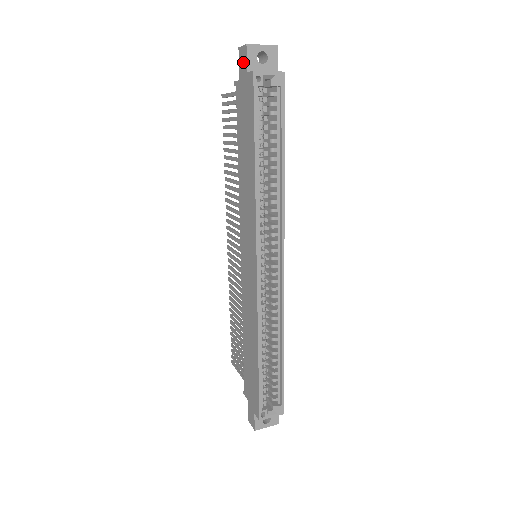
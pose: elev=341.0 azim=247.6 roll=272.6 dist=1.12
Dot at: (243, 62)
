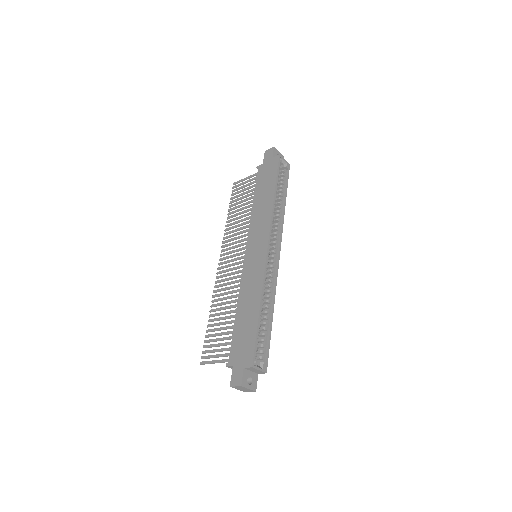
Dot at: (269, 155)
